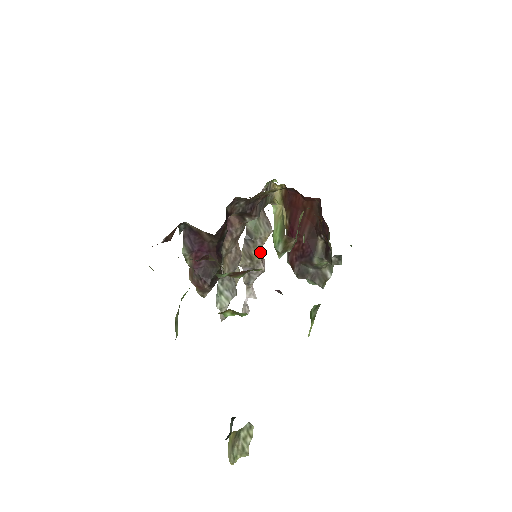
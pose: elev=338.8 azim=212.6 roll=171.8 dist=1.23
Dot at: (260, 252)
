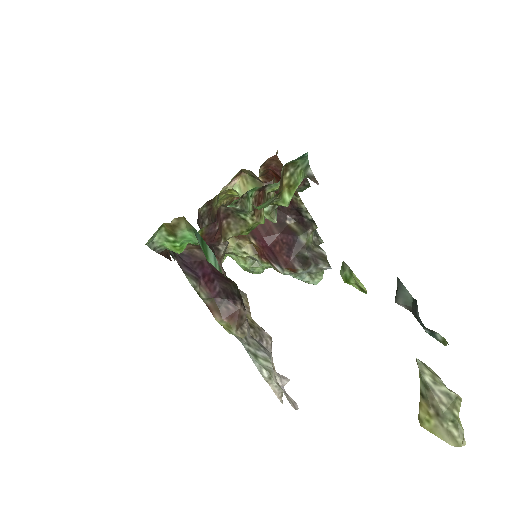
Dot at: occluded
